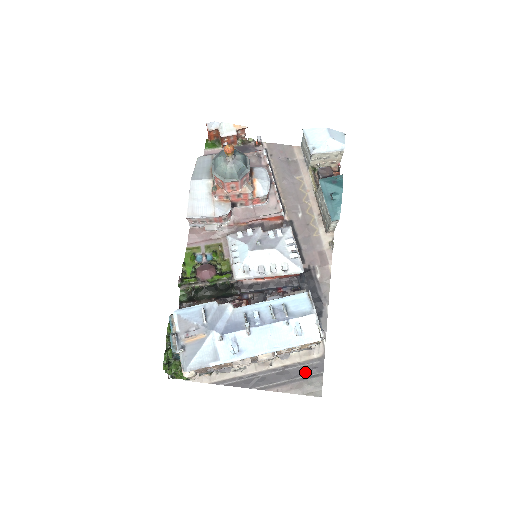
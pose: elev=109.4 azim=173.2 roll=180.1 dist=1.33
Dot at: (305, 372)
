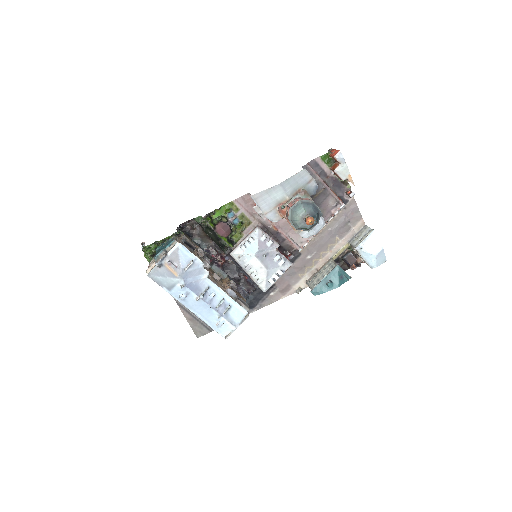
Dot at: occluded
